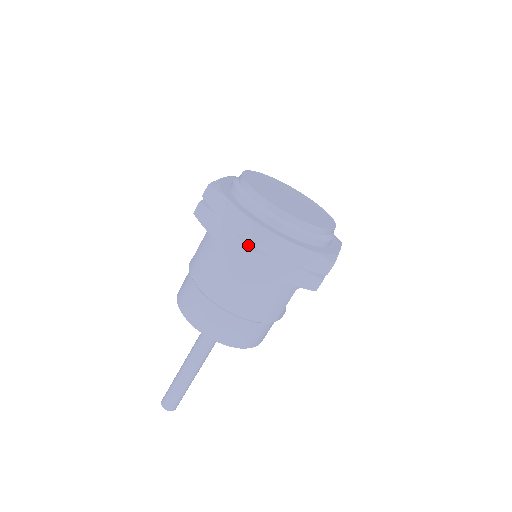
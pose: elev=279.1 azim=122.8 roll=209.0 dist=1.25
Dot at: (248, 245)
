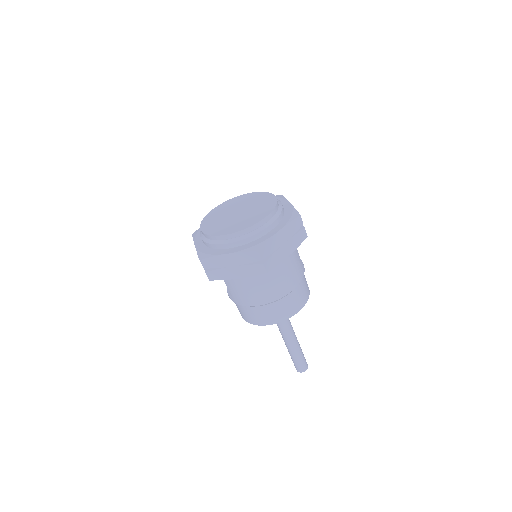
Dot at: (258, 262)
